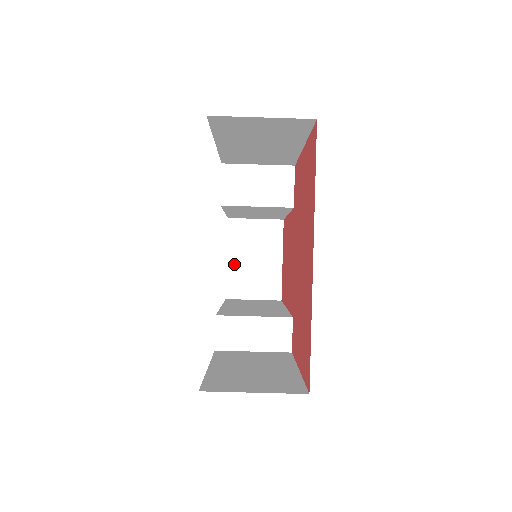
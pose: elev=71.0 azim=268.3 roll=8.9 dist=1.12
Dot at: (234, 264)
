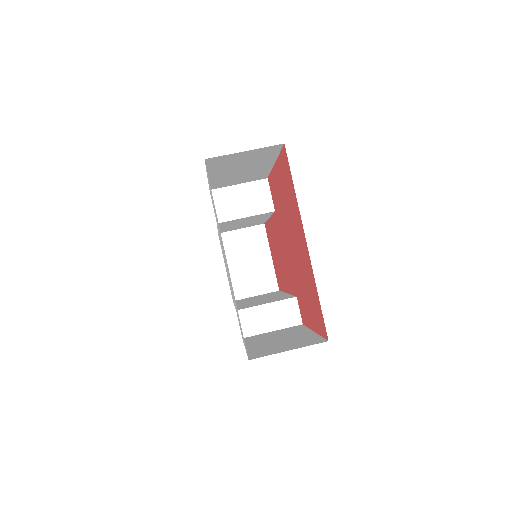
Dot at: (233, 270)
